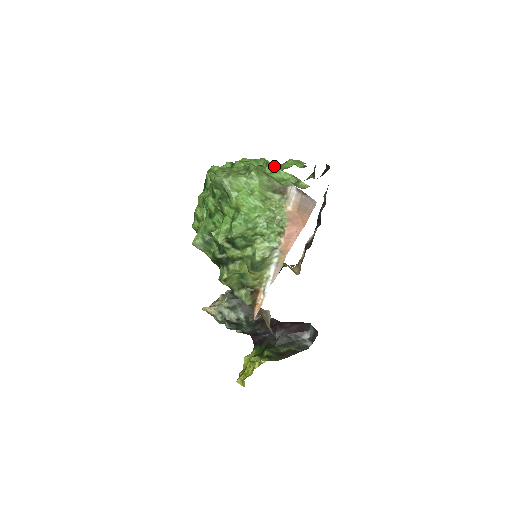
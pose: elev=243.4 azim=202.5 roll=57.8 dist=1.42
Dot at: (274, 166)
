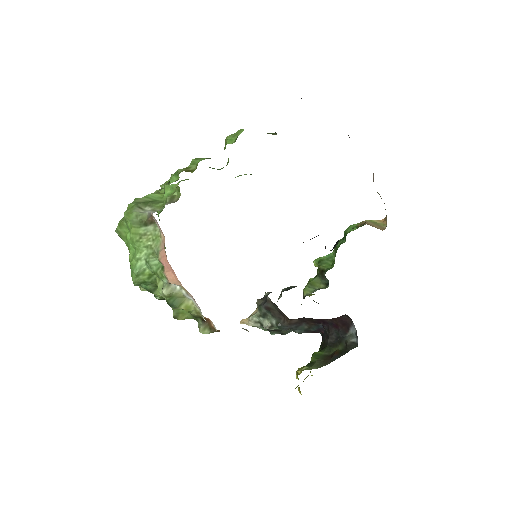
Dot at: occluded
